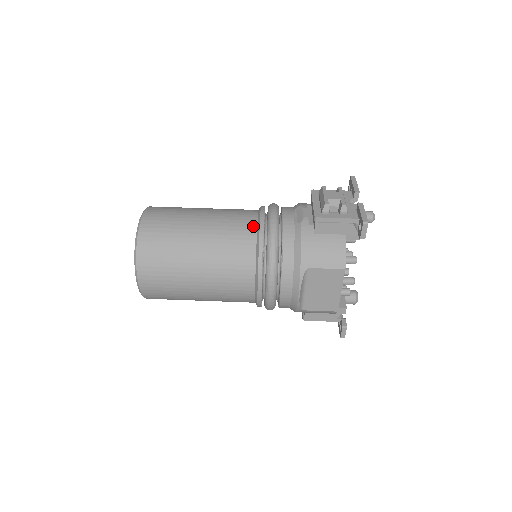
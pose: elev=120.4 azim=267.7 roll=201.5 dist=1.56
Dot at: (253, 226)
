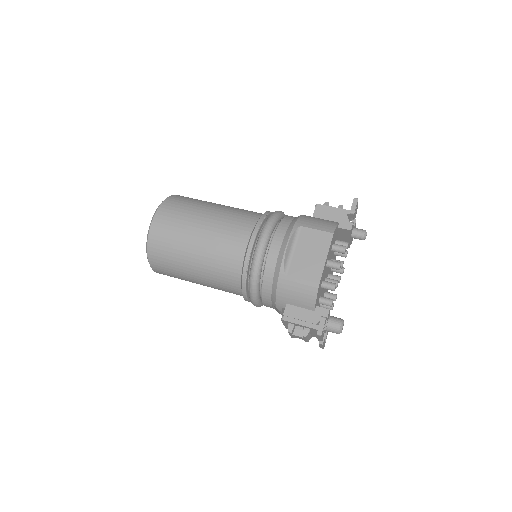
Dot at: occluded
